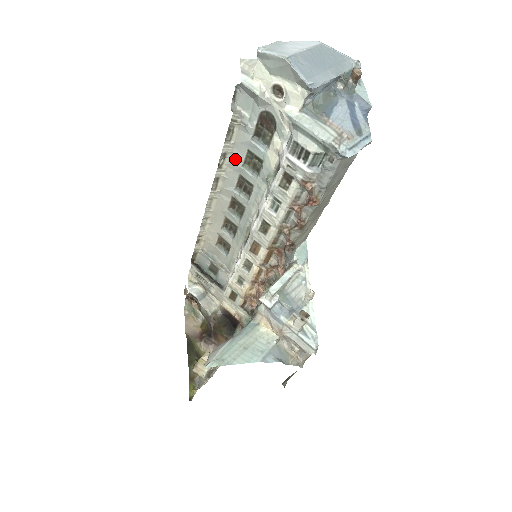
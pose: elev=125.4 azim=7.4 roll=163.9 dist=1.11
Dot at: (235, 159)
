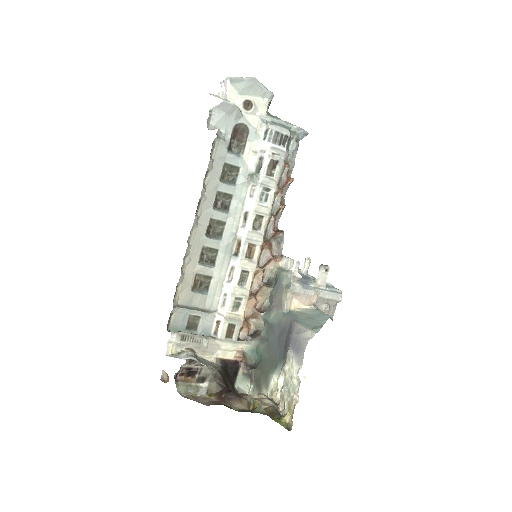
Dot at: (214, 176)
